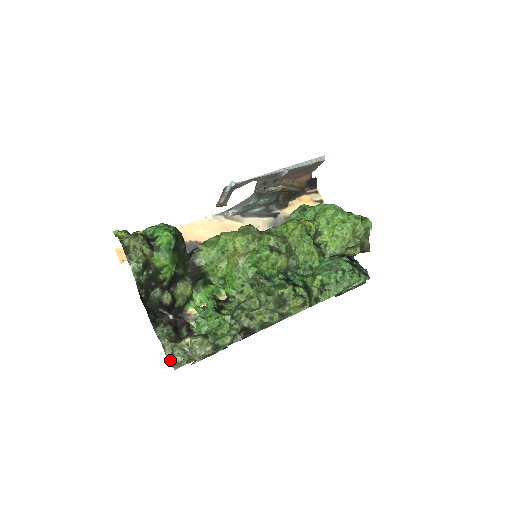
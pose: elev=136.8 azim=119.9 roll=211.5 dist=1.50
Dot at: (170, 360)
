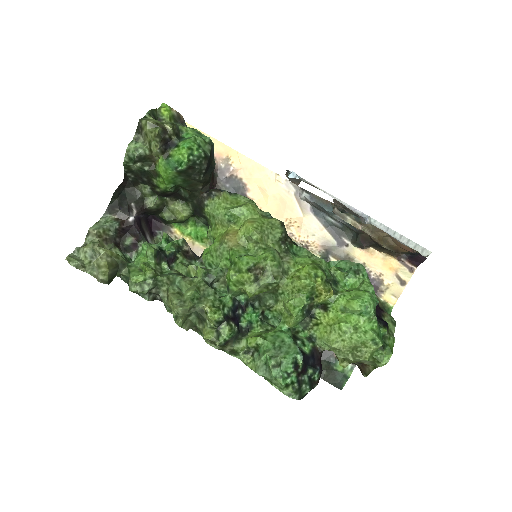
Dot at: (76, 248)
